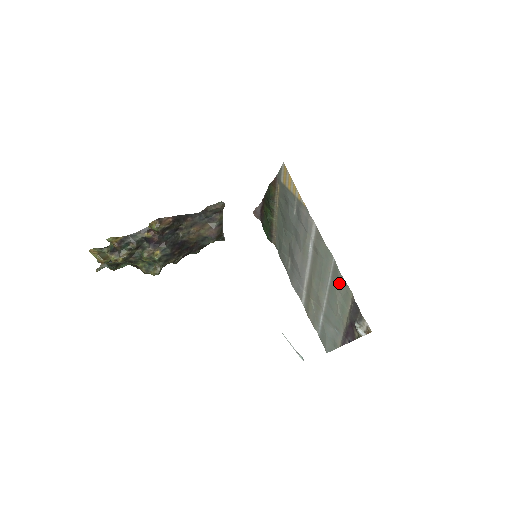
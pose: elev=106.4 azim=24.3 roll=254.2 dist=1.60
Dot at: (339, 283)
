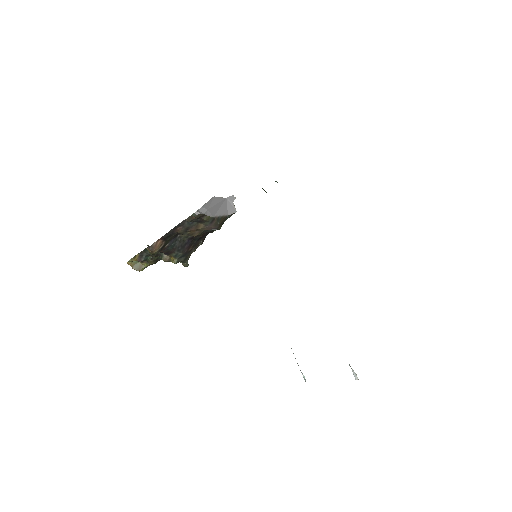
Dot at: occluded
